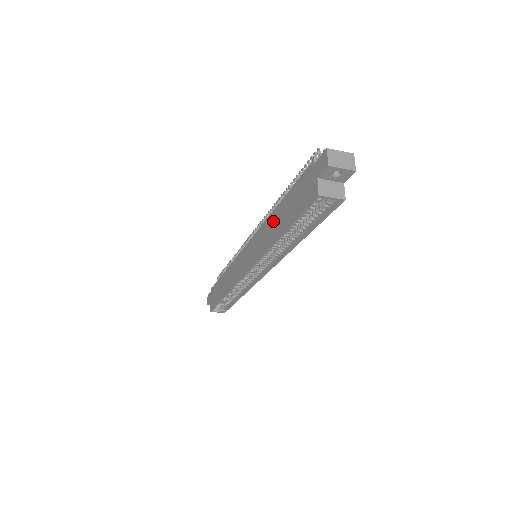
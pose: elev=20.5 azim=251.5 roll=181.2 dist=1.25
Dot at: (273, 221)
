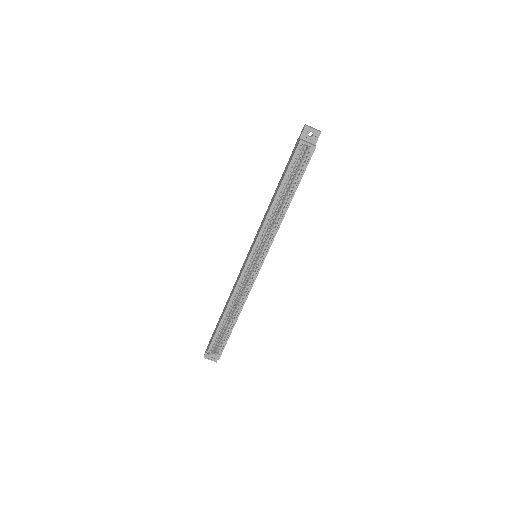
Dot at: (271, 200)
